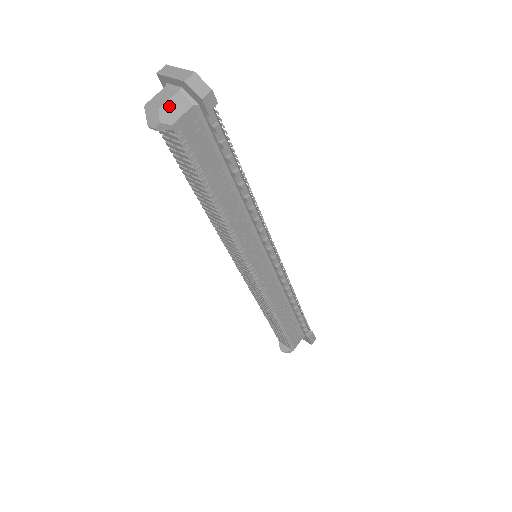
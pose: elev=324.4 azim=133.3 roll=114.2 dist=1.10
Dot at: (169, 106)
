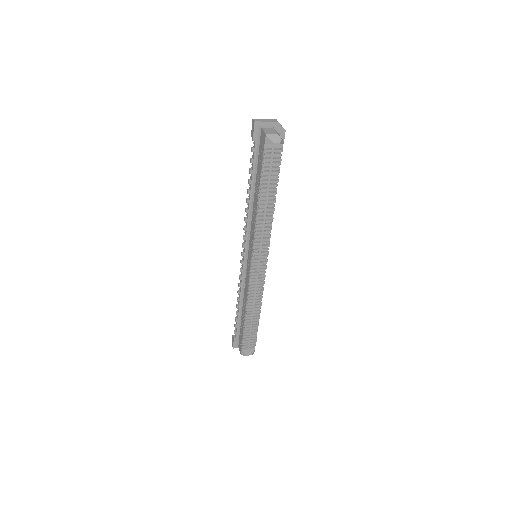
Dot at: (277, 133)
